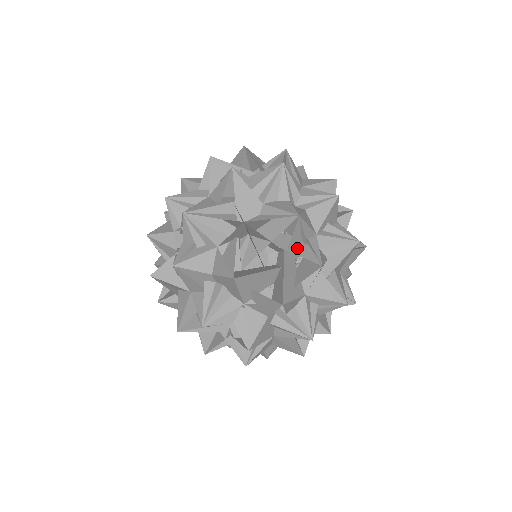
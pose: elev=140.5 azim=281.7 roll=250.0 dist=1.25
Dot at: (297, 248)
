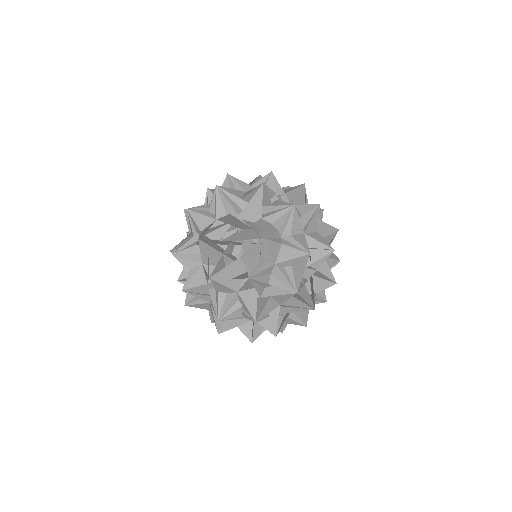
Dot at: (251, 258)
